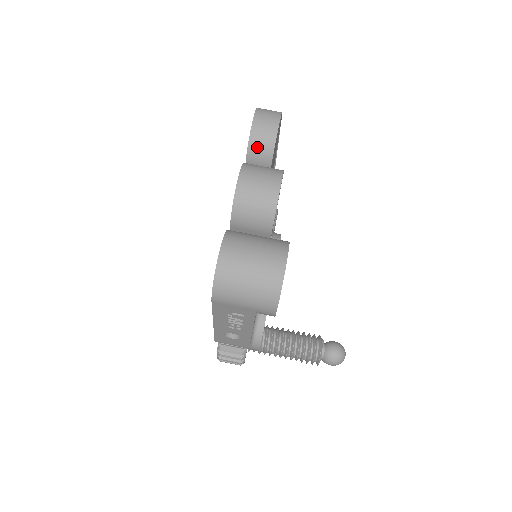
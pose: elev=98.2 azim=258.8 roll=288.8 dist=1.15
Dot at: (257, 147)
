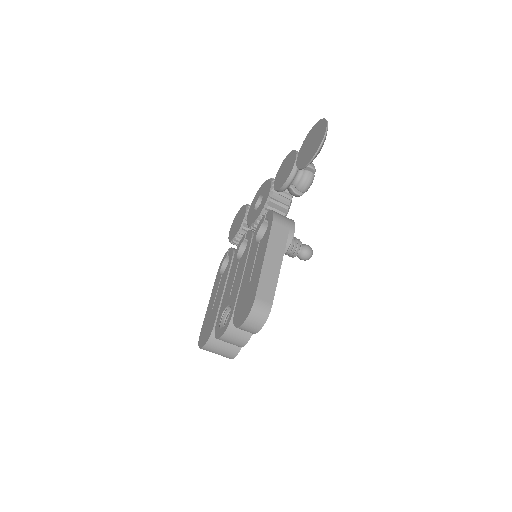
Dot at: occluded
